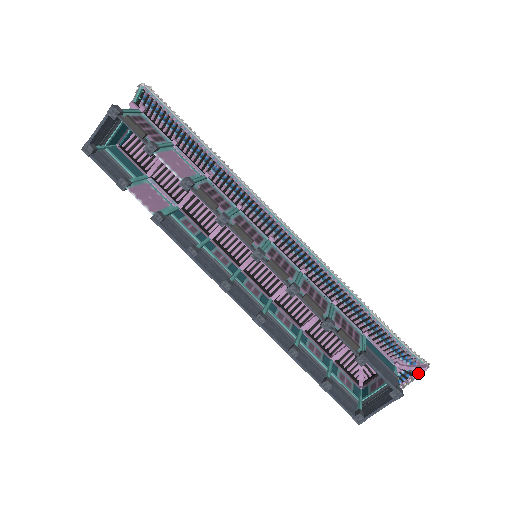
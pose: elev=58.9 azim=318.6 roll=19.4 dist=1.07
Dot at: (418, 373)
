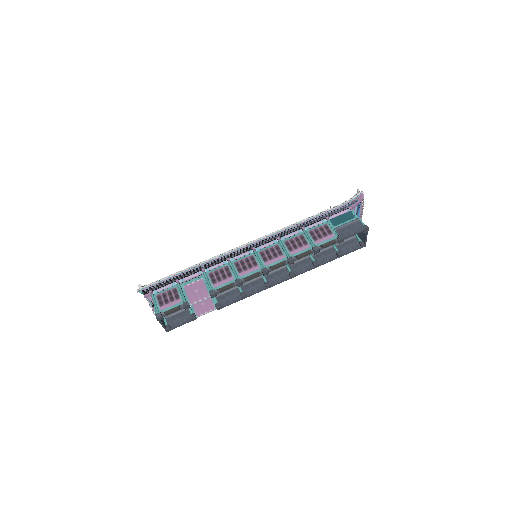
Dot at: (362, 200)
